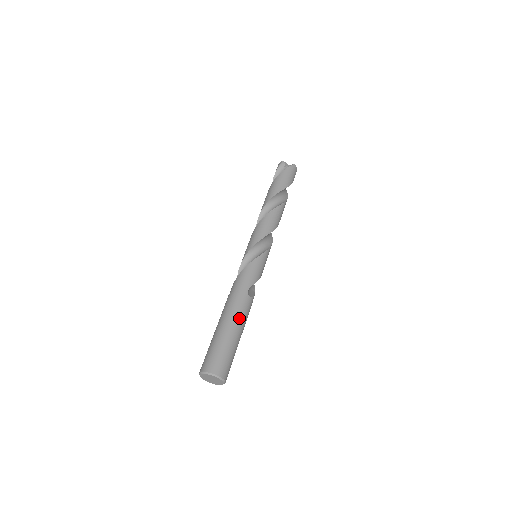
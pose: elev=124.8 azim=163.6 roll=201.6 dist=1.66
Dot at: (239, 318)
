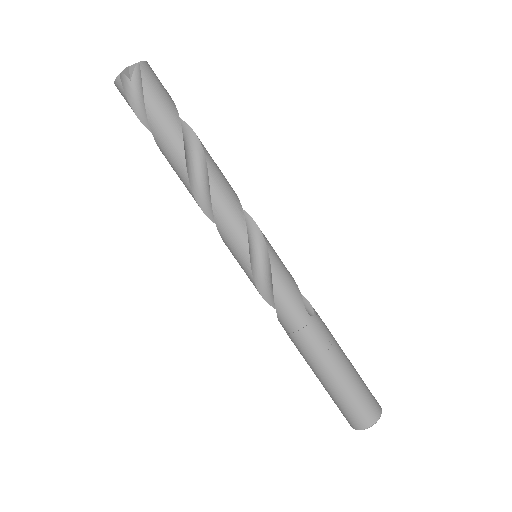
Dot at: (333, 350)
